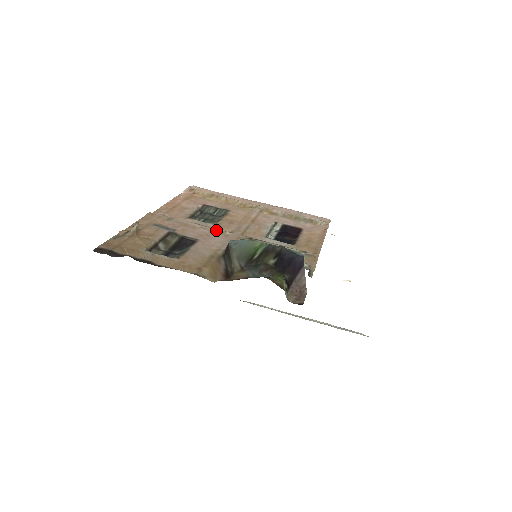
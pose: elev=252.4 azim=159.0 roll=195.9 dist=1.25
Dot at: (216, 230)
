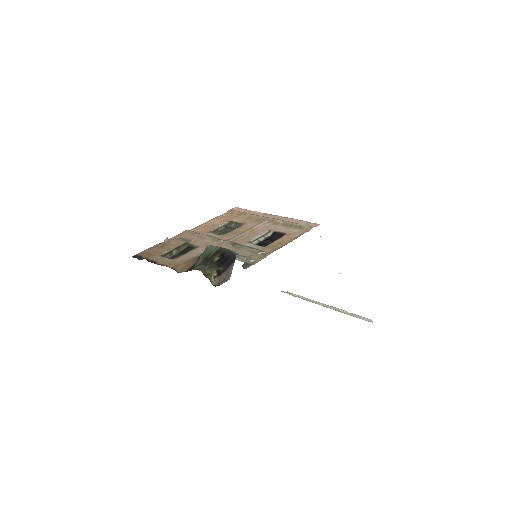
Dot at: (216, 239)
